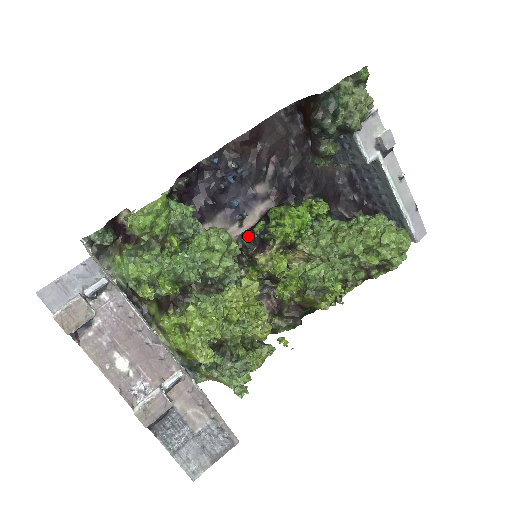
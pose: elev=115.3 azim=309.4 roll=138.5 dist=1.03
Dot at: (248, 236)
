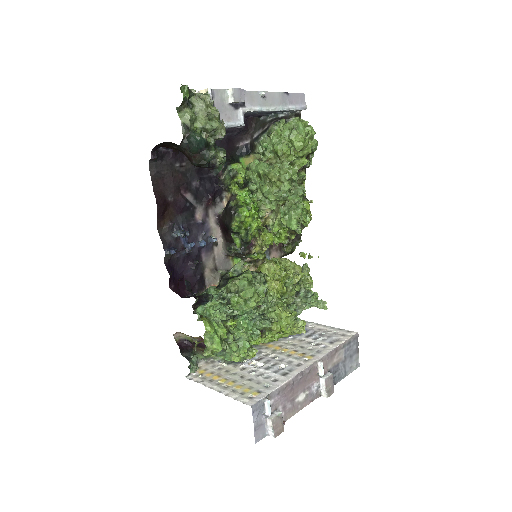
Dot at: (234, 249)
